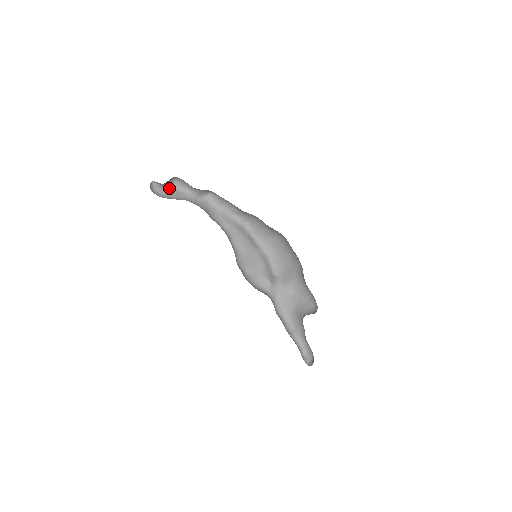
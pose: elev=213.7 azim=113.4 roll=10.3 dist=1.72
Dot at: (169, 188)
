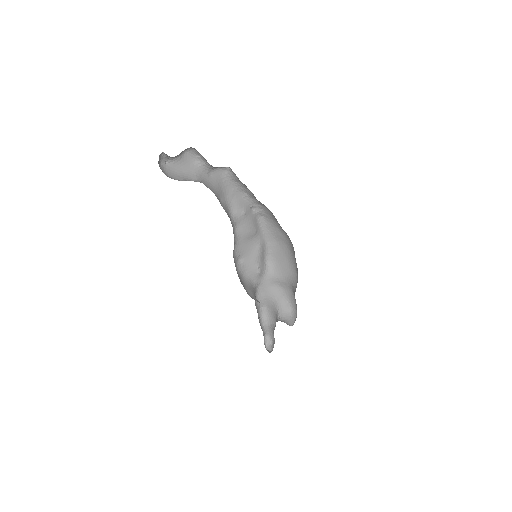
Dot at: (181, 156)
